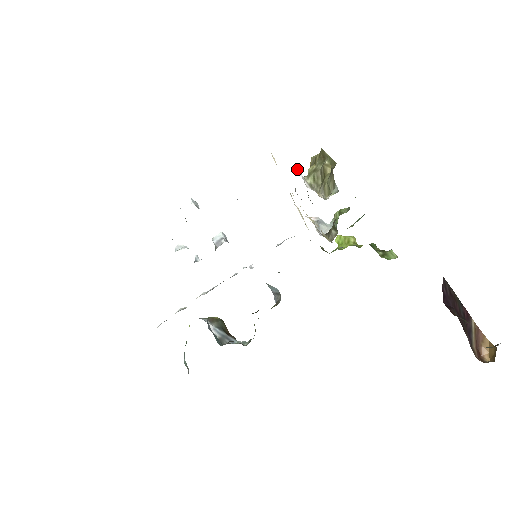
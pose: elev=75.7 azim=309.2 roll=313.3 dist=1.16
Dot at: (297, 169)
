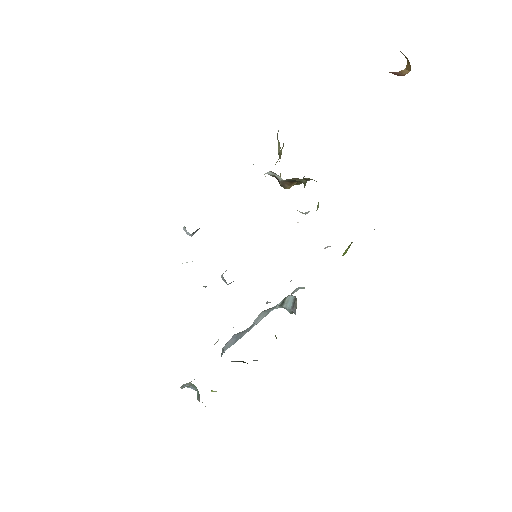
Dot at: occluded
